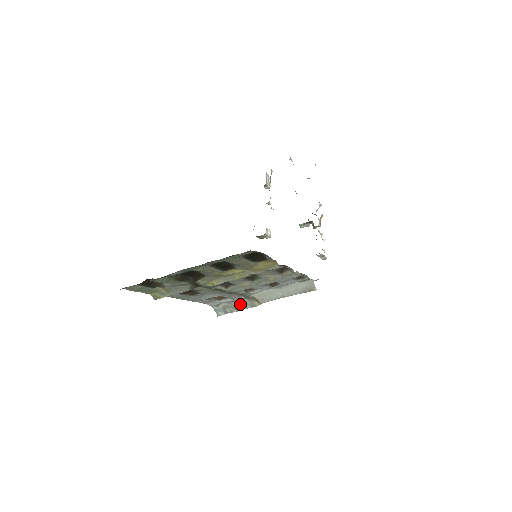
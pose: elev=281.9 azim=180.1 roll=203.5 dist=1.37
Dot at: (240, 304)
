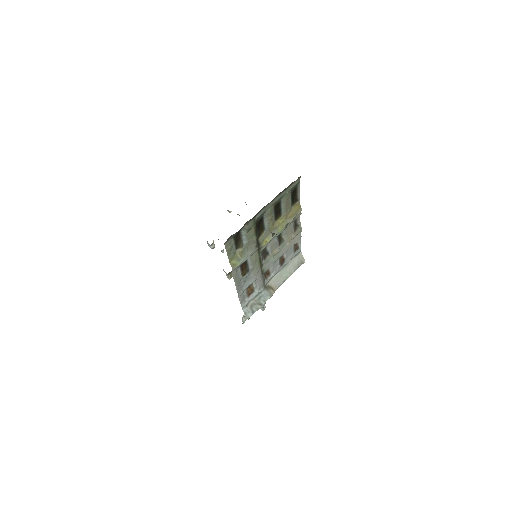
Dot at: (261, 297)
